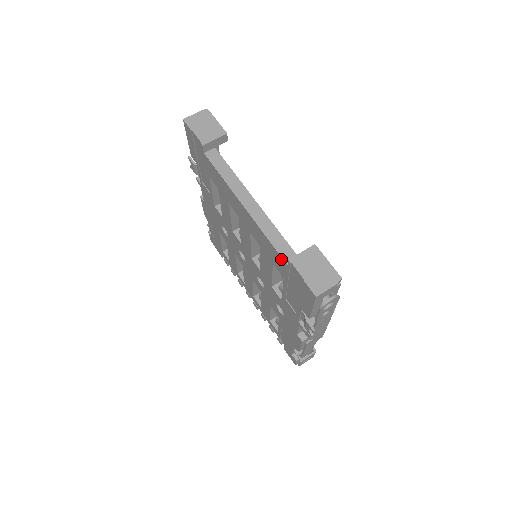
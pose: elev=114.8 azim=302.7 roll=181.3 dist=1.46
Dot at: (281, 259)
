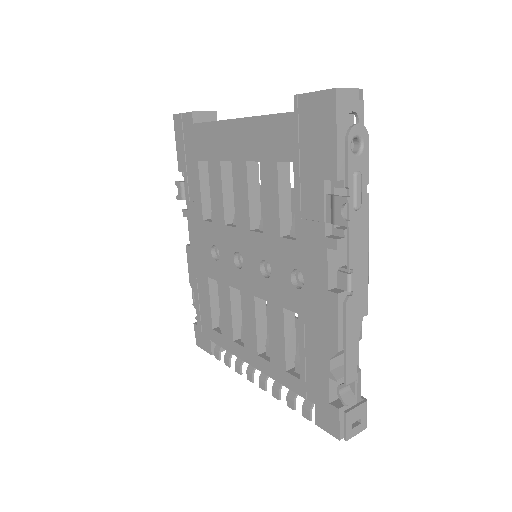
Dot at: (286, 118)
